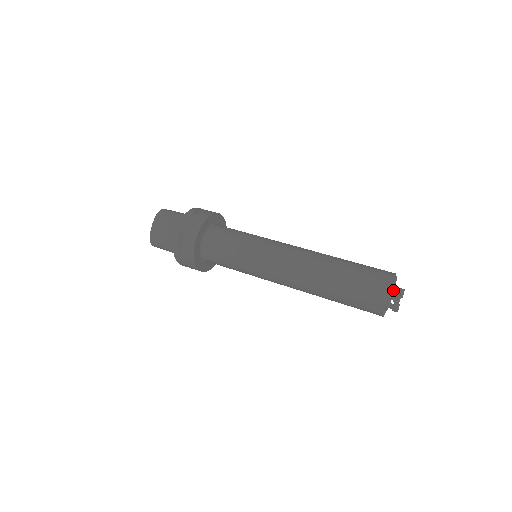
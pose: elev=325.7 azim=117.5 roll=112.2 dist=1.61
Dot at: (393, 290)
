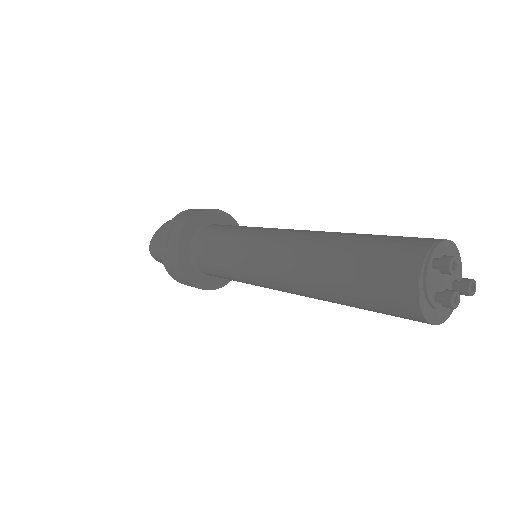
Dot at: (451, 279)
